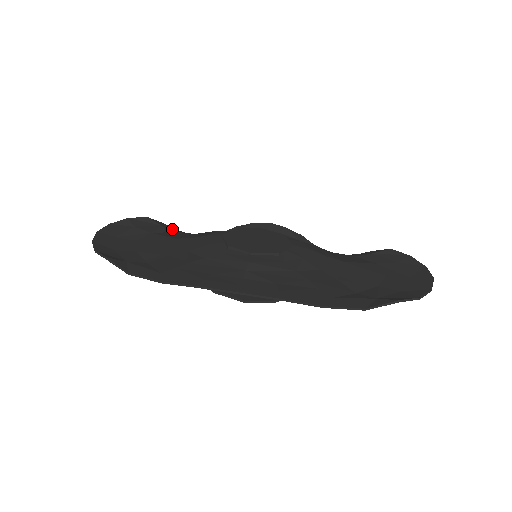
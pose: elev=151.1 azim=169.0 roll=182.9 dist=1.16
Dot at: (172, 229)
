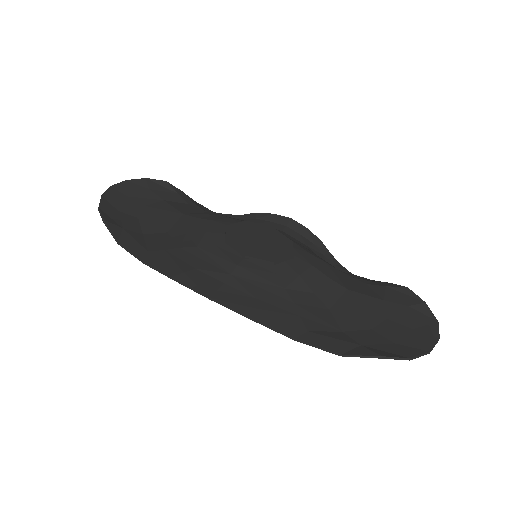
Dot at: (188, 200)
